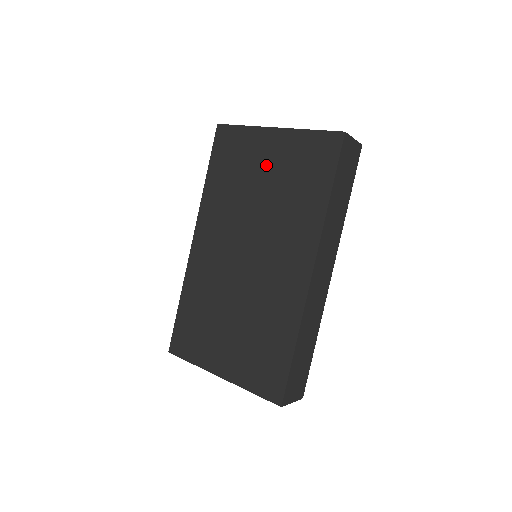
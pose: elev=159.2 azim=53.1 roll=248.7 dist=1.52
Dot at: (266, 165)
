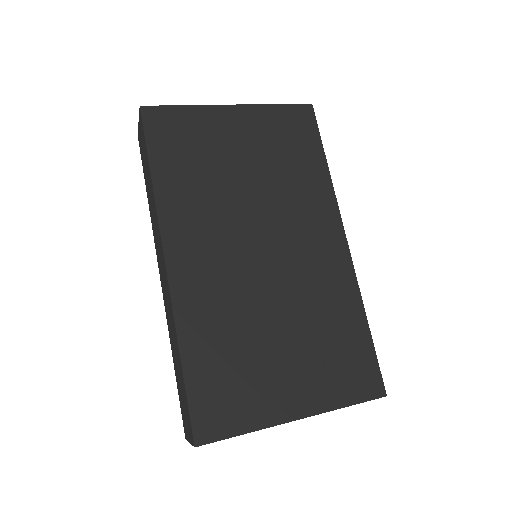
Dot at: (239, 145)
